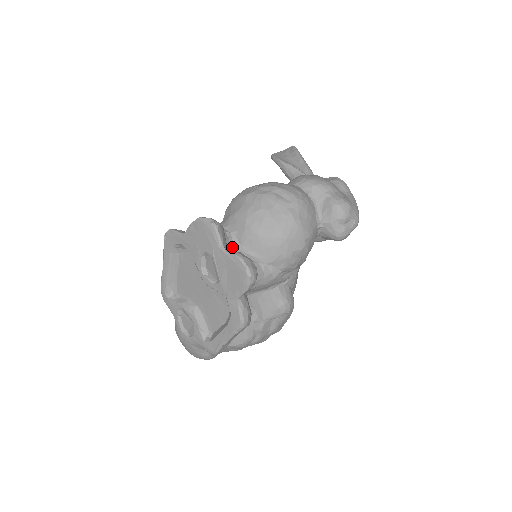
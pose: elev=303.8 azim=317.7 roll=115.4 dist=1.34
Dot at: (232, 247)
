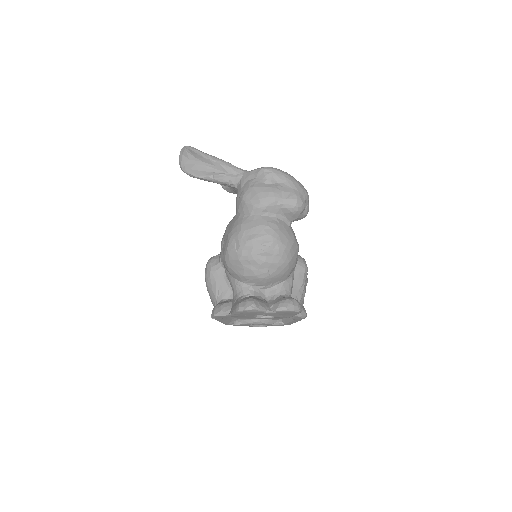
Dot at: (261, 292)
